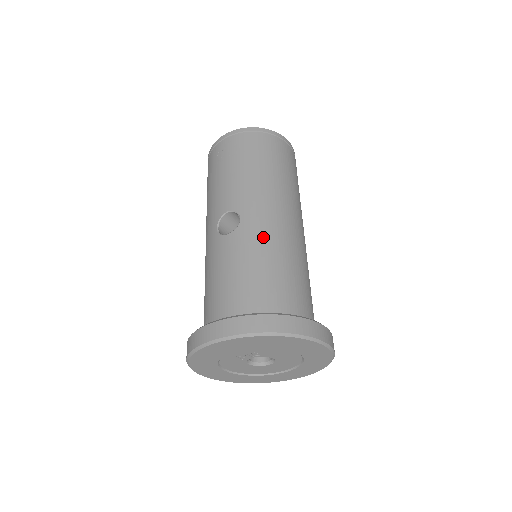
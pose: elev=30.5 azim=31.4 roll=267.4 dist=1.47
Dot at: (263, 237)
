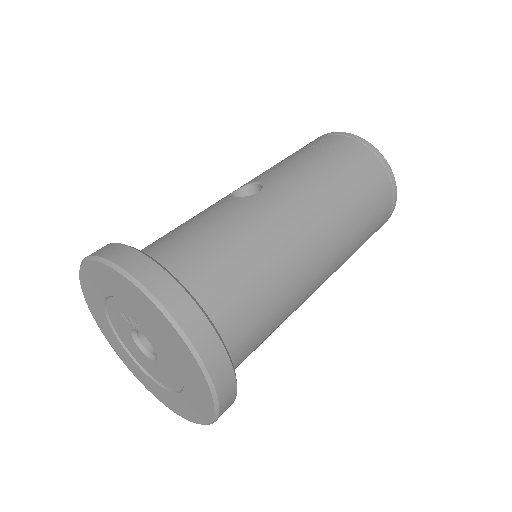
Dot at: (260, 219)
